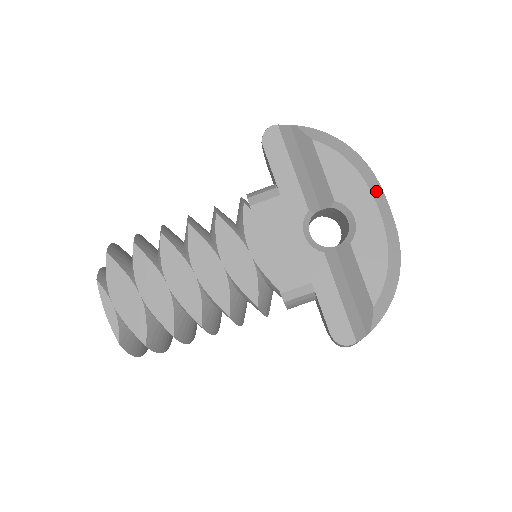
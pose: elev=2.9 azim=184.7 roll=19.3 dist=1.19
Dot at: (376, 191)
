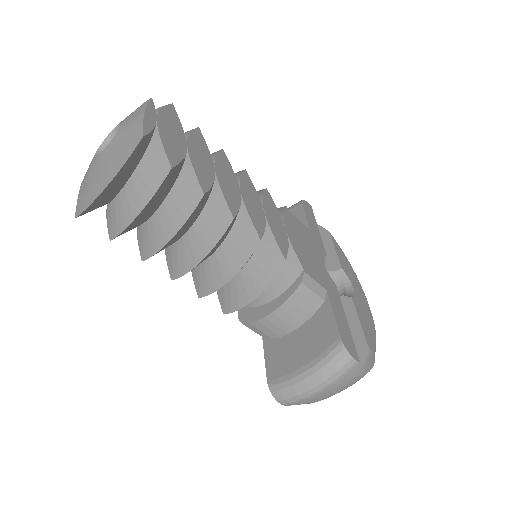
Dot at: occluded
